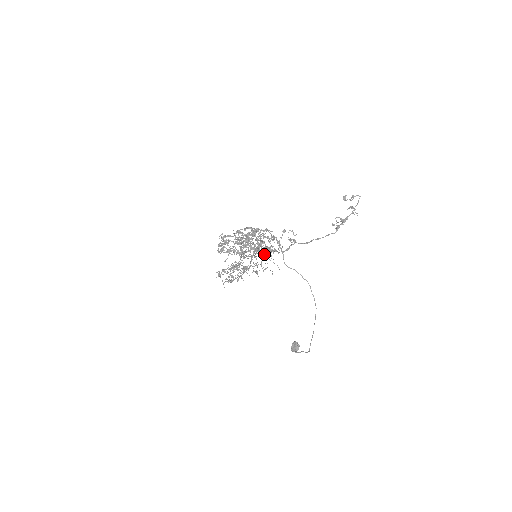
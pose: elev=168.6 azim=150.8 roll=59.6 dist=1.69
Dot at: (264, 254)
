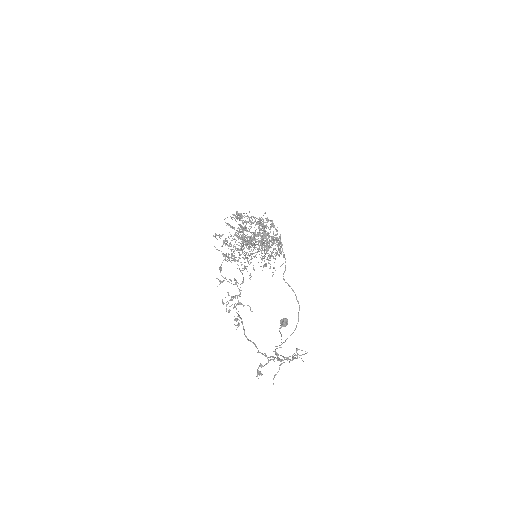
Dot at: occluded
